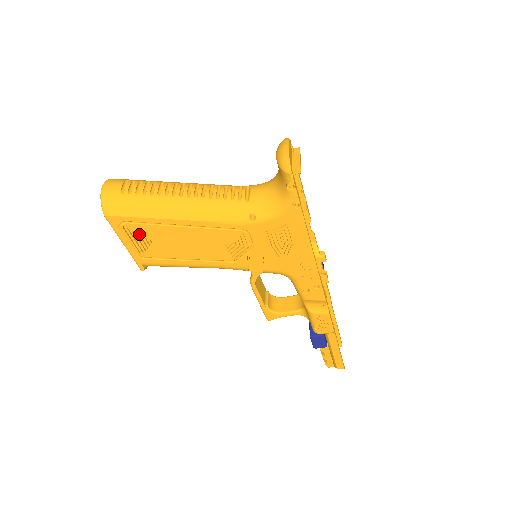
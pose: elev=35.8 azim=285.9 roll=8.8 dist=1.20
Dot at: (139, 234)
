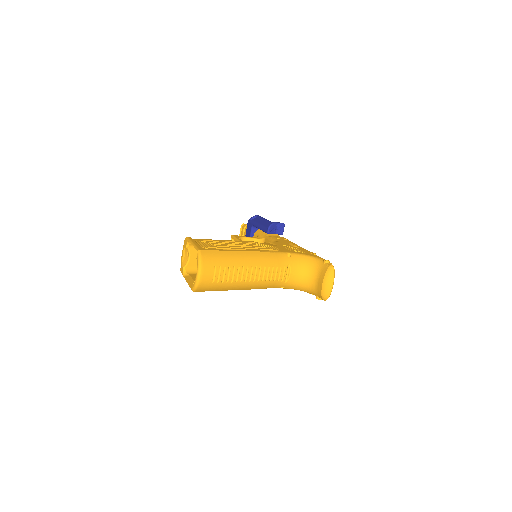
Dot at: occluded
